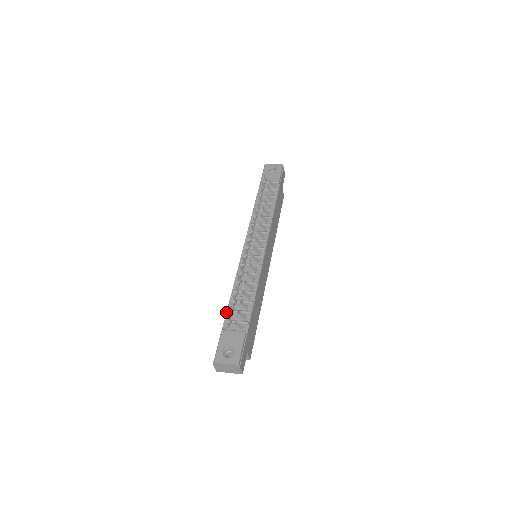
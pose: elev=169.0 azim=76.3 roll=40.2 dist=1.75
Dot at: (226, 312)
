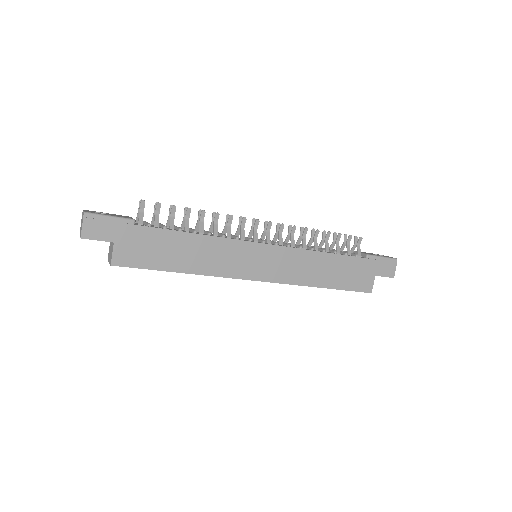
Dot at: occluded
